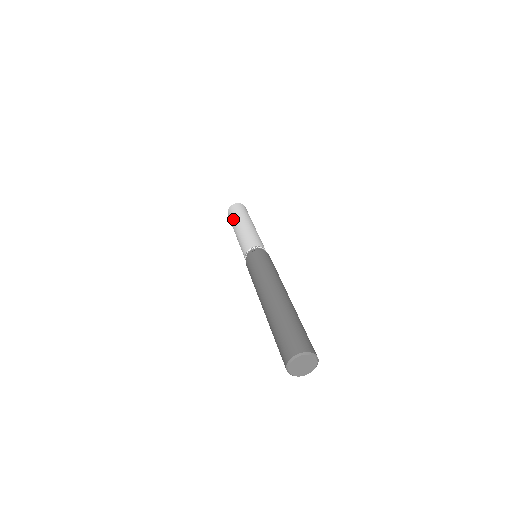
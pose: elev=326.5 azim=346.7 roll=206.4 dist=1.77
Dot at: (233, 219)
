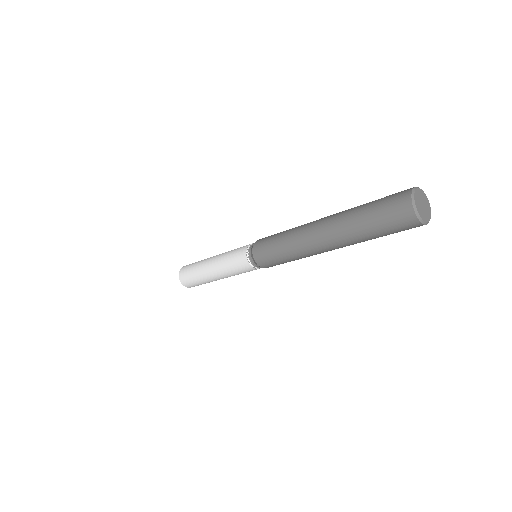
Dot at: (199, 261)
